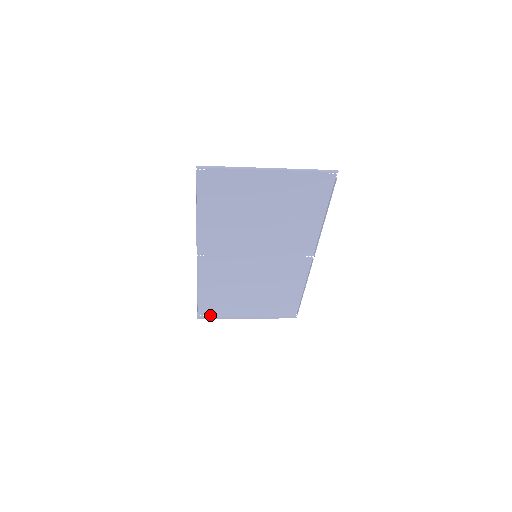
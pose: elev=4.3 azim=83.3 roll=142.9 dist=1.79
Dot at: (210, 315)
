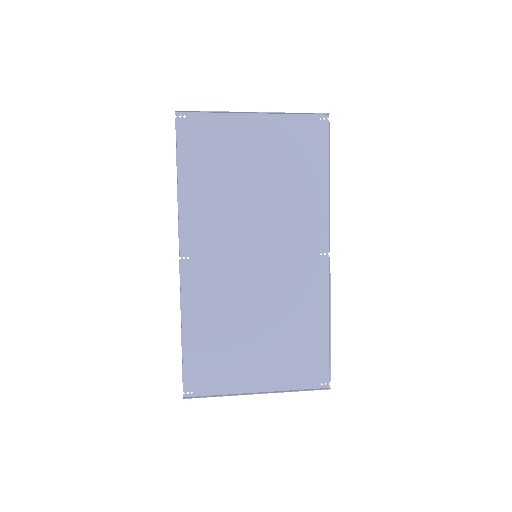
Dot at: (202, 391)
